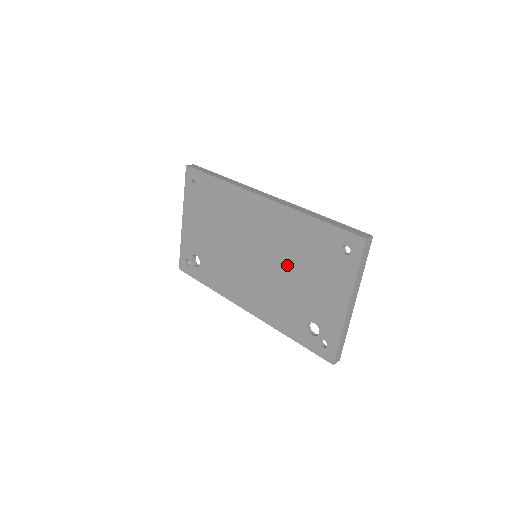
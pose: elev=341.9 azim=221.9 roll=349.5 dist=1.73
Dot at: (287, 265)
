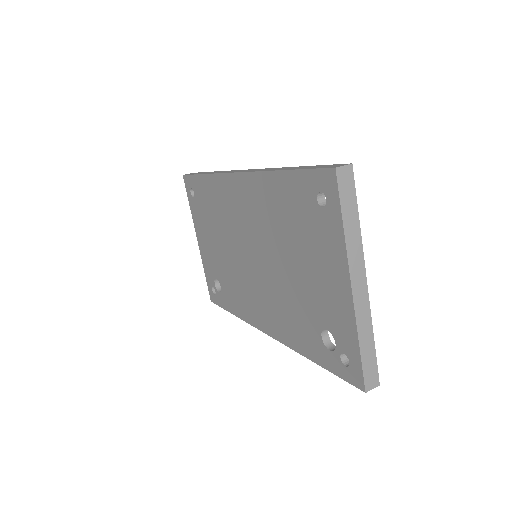
Dot at: (279, 253)
